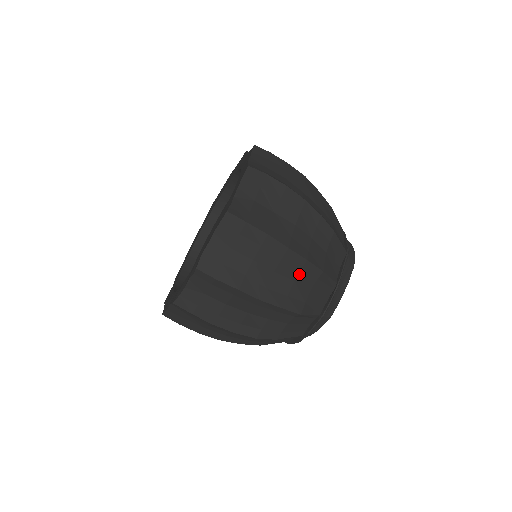
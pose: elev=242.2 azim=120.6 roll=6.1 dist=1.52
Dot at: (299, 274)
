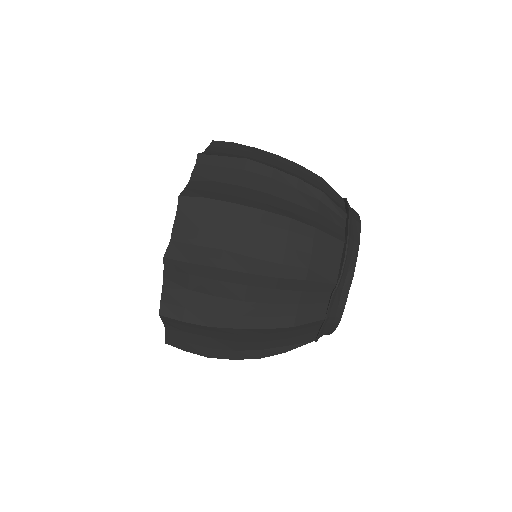
Dot at: (300, 173)
